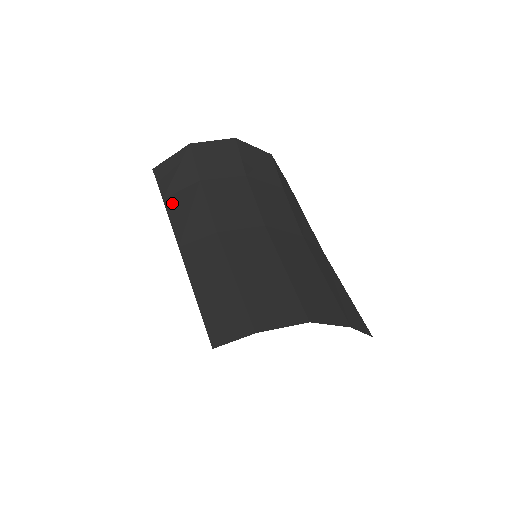
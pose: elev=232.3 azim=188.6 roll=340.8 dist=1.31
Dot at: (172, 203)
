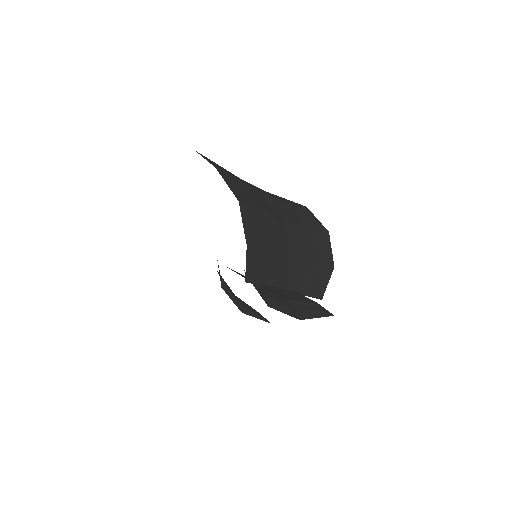
Dot at: occluded
